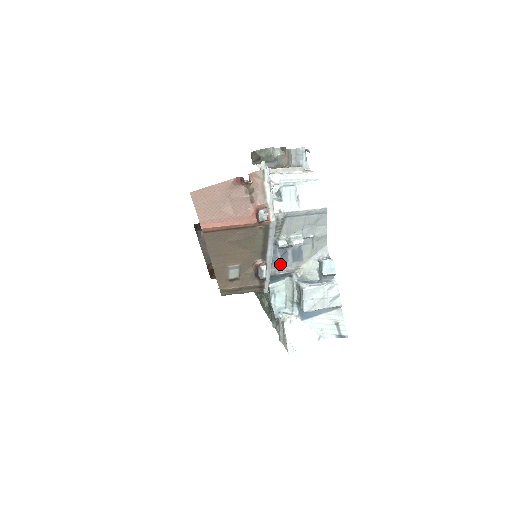
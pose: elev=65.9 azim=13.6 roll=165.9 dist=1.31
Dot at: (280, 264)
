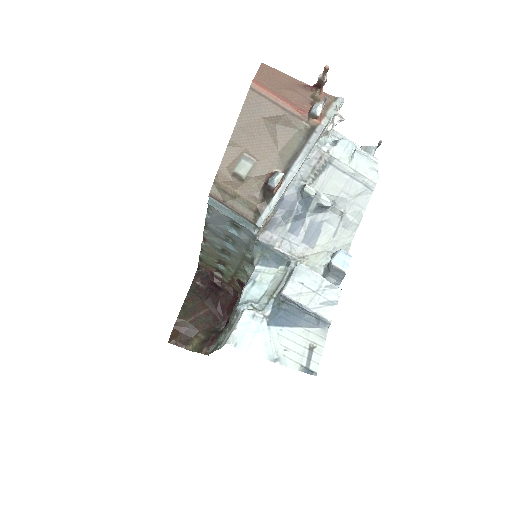
Dot at: (287, 234)
